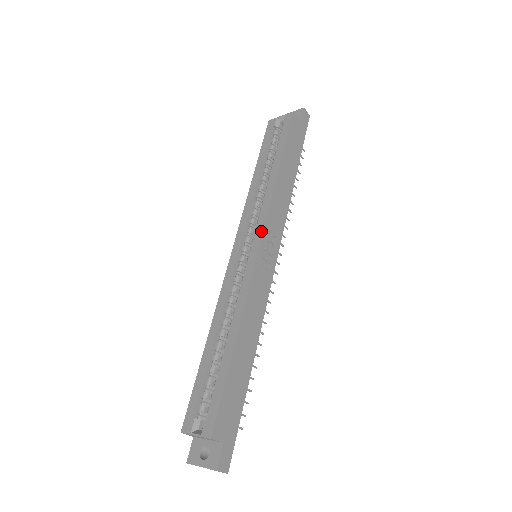
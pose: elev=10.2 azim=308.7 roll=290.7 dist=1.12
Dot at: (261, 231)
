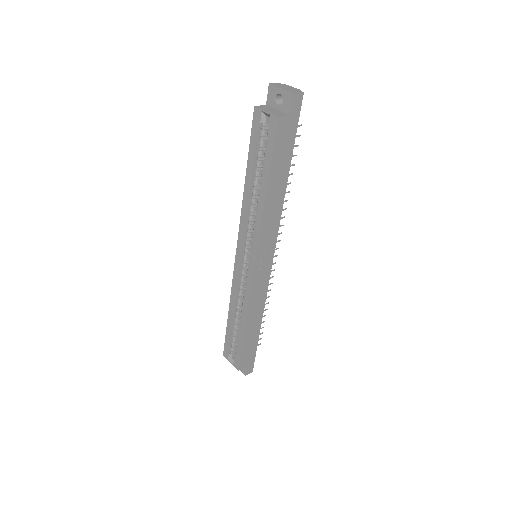
Dot at: (255, 255)
